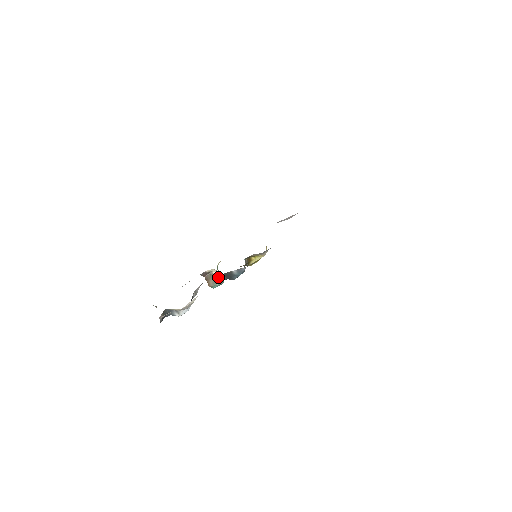
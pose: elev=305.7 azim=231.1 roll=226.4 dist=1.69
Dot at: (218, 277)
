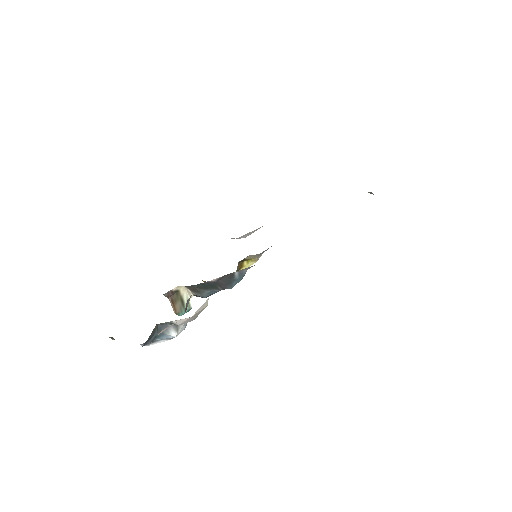
Dot at: (187, 298)
